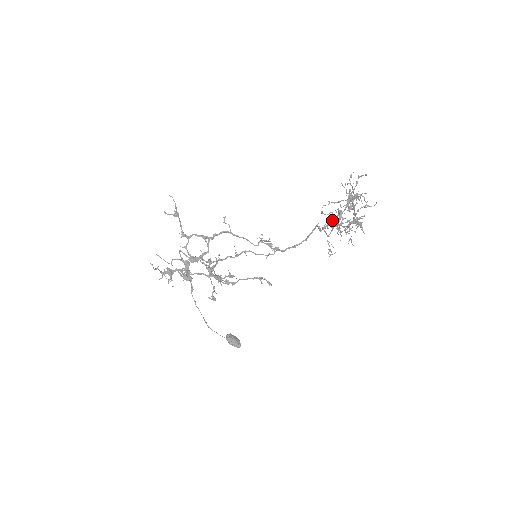
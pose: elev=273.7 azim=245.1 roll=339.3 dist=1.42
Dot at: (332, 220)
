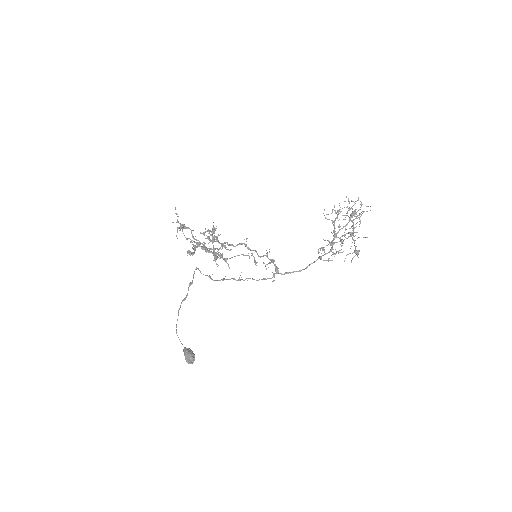
Dot at: occluded
